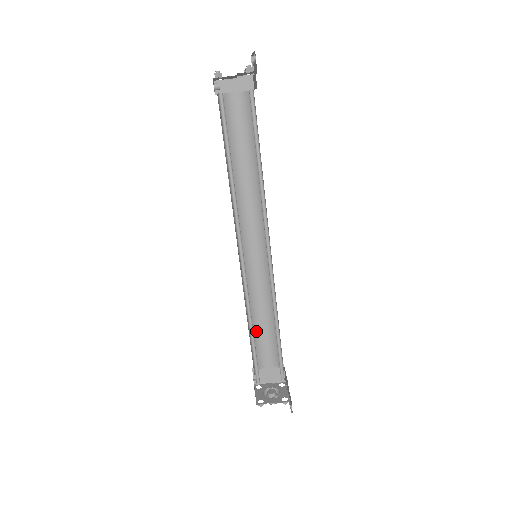
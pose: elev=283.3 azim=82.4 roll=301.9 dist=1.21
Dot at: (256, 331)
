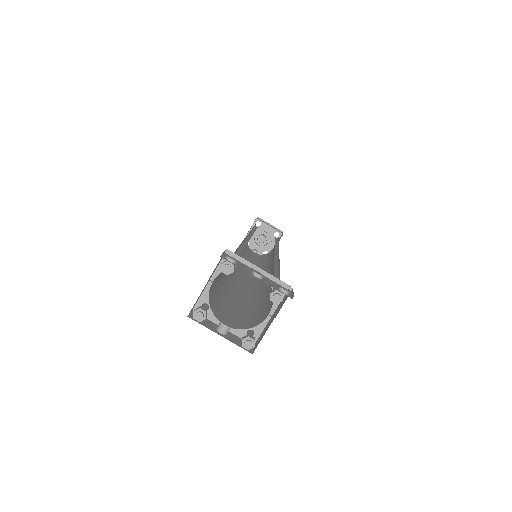
Dot at: occluded
